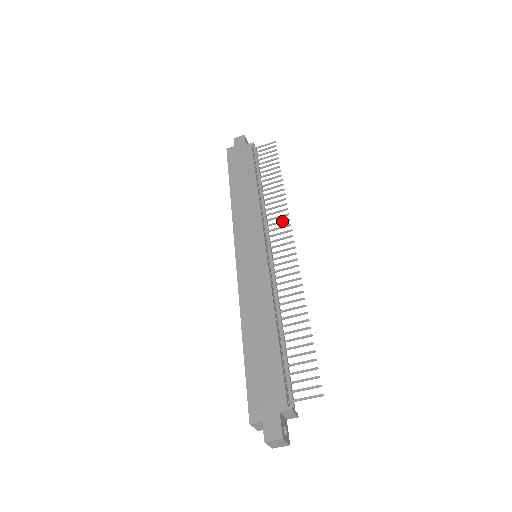
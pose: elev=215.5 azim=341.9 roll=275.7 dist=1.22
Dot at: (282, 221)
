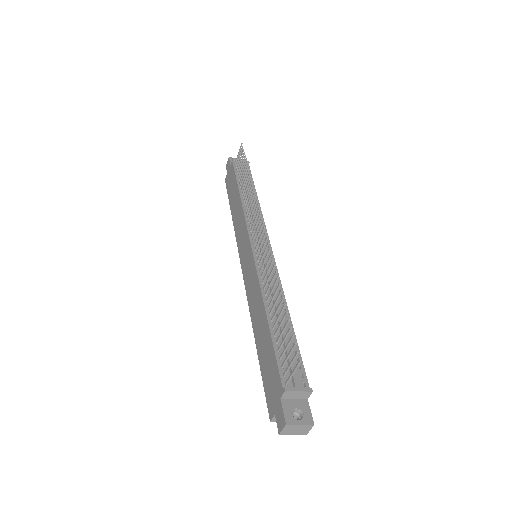
Dot at: (255, 211)
